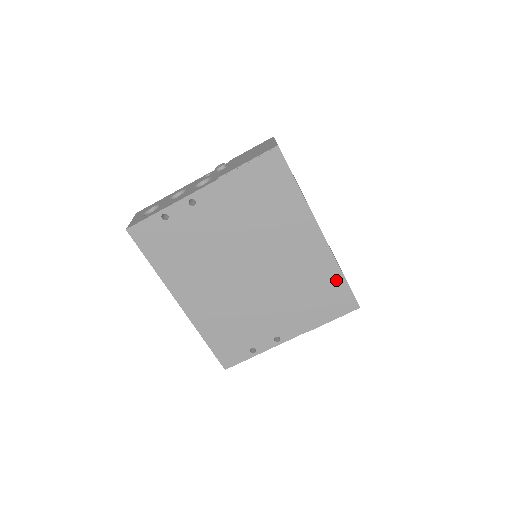
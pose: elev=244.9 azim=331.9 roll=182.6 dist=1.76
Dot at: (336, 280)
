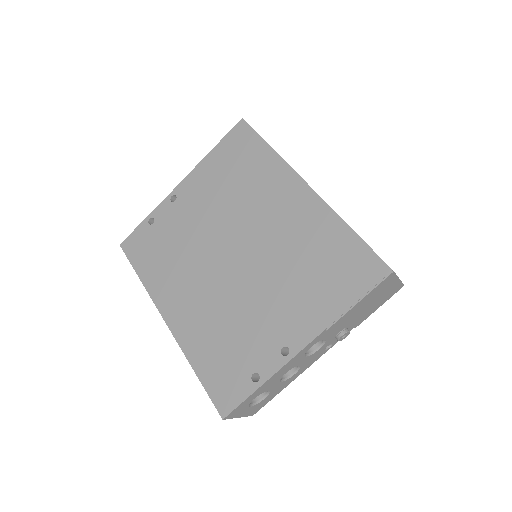
Dot at: (343, 238)
